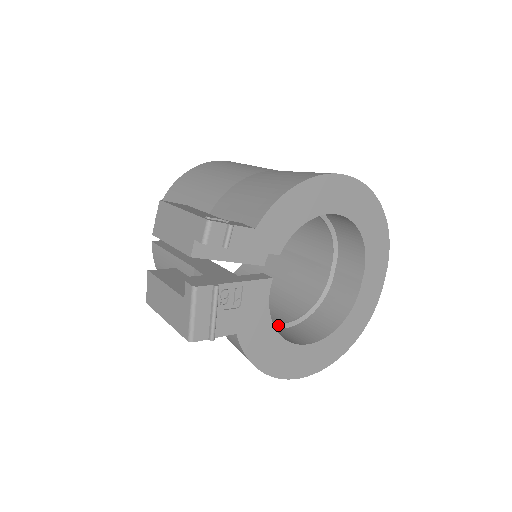
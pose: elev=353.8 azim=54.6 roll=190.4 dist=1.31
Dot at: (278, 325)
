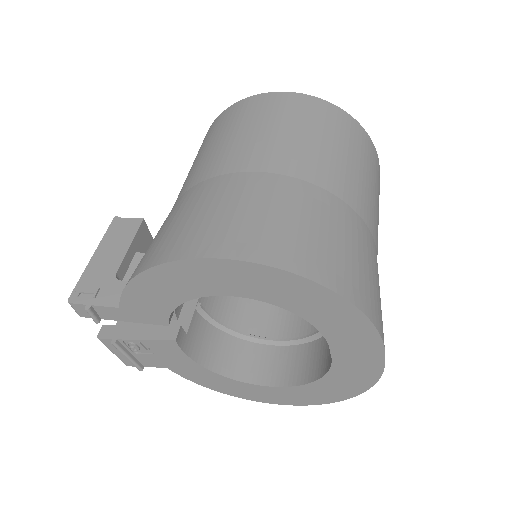
Dot at: (269, 341)
